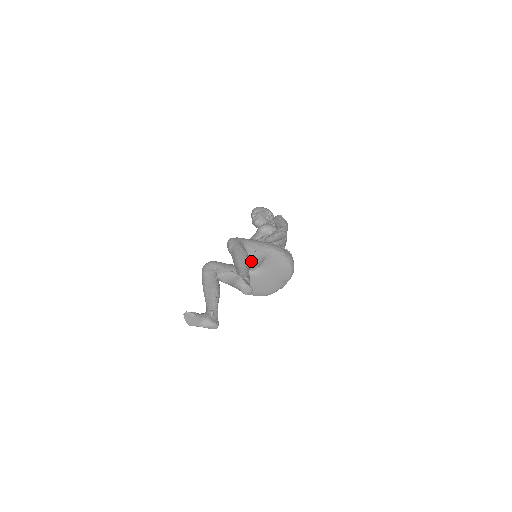
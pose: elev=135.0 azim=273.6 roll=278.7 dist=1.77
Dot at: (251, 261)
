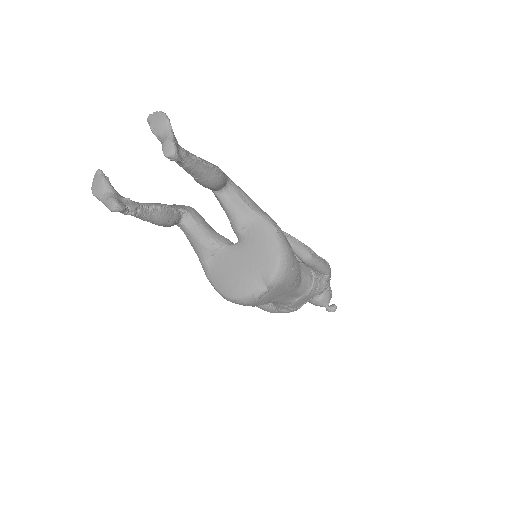
Dot at: (231, 215)
